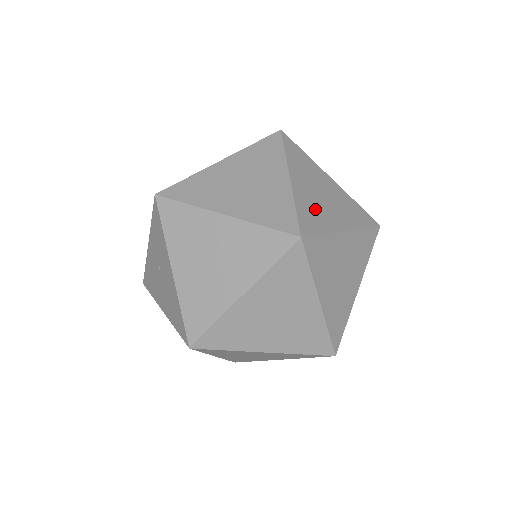
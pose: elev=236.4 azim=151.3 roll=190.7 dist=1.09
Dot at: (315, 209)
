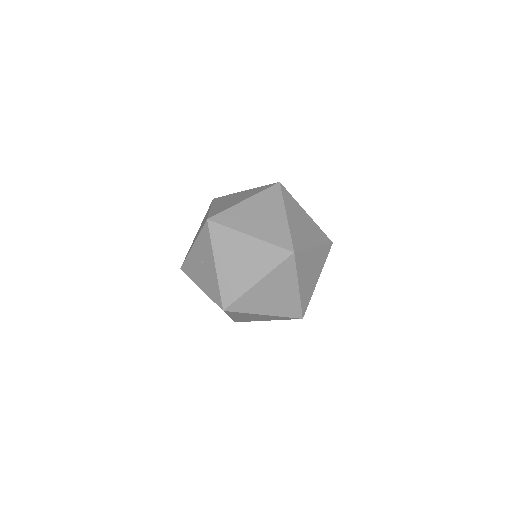
Dot at: (300, 235)
